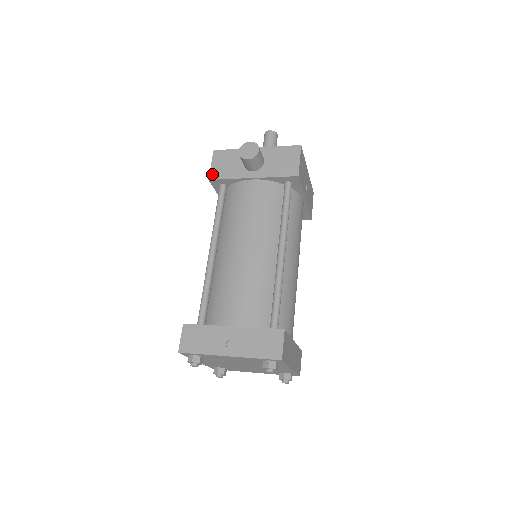
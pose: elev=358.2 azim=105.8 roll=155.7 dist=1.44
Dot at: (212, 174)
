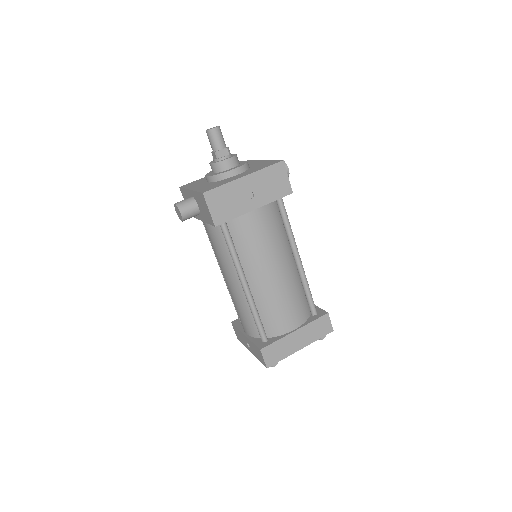
Dot at: occluded
